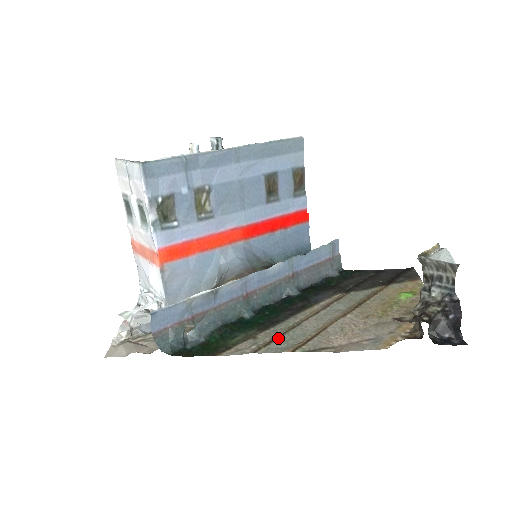
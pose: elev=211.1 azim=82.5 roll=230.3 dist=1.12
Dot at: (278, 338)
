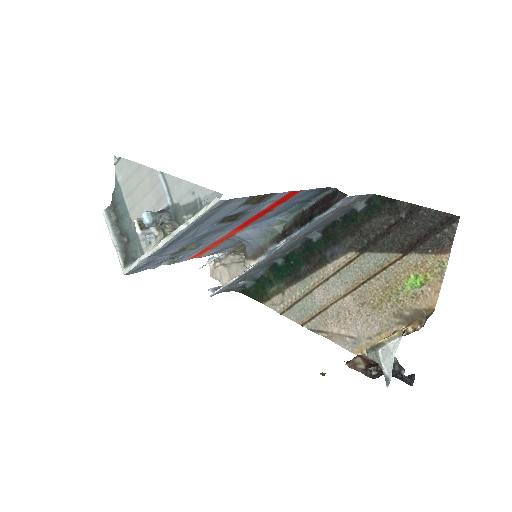
Dot at: (295, 304)
